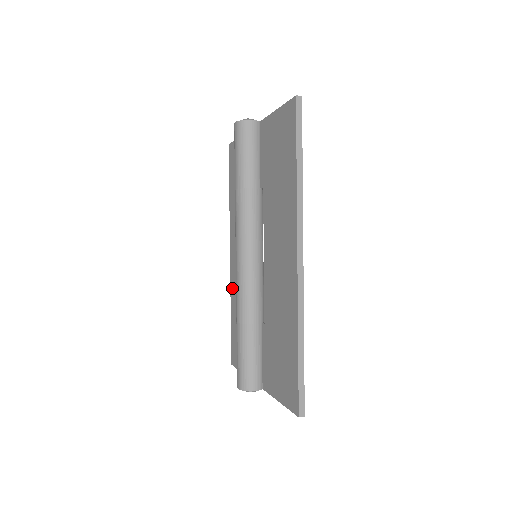
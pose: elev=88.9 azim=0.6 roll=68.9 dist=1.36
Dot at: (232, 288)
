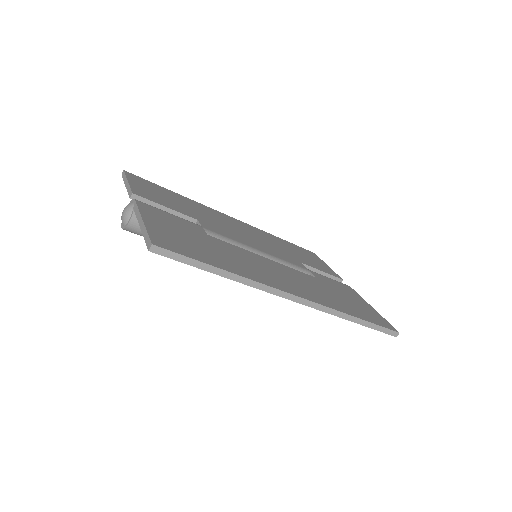
Dot at: occluded
